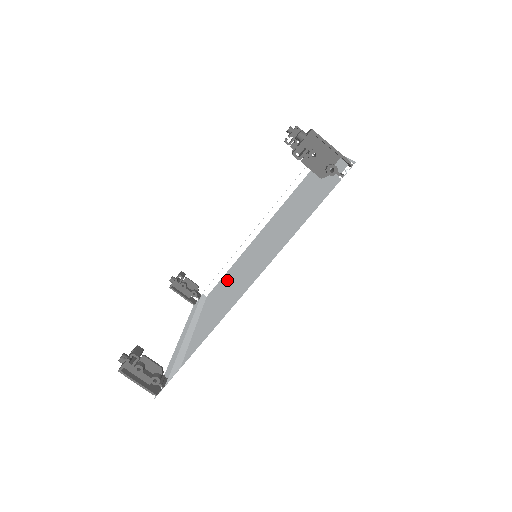
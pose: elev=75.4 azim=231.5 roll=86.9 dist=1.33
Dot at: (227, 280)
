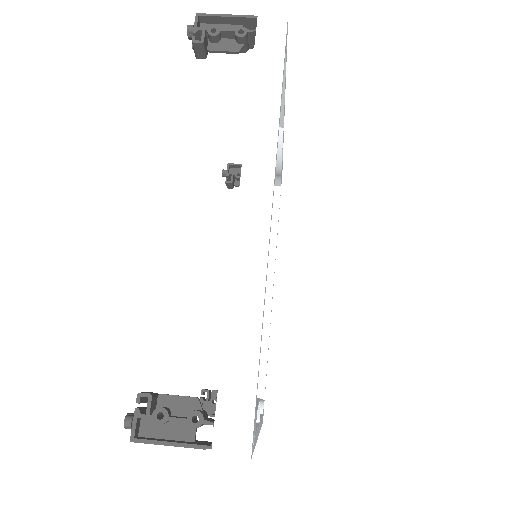
Dot at: occluded
